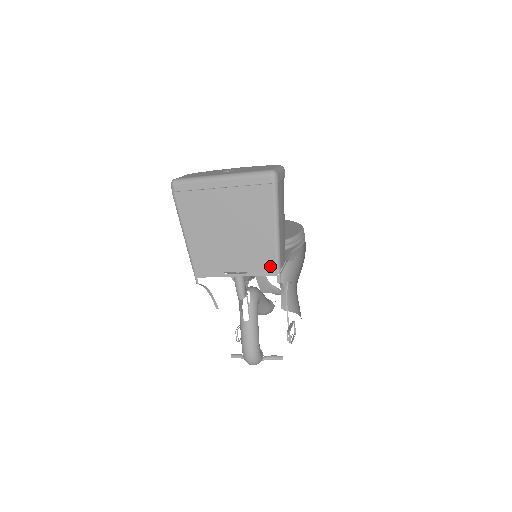
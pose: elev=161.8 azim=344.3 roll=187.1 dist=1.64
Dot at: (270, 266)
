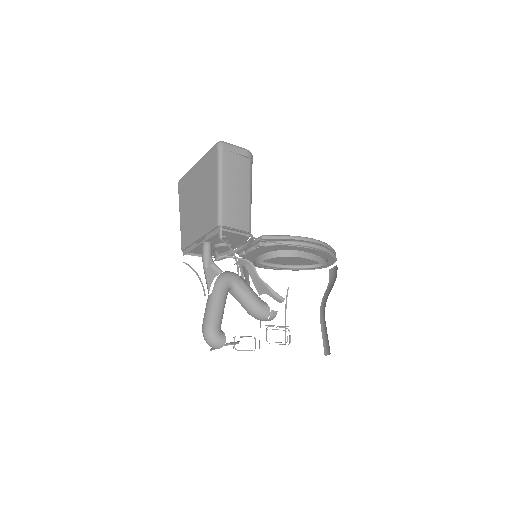
Dot at: (215, 223)
